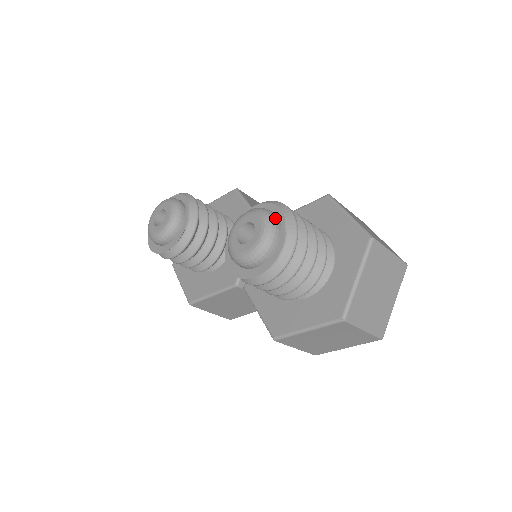
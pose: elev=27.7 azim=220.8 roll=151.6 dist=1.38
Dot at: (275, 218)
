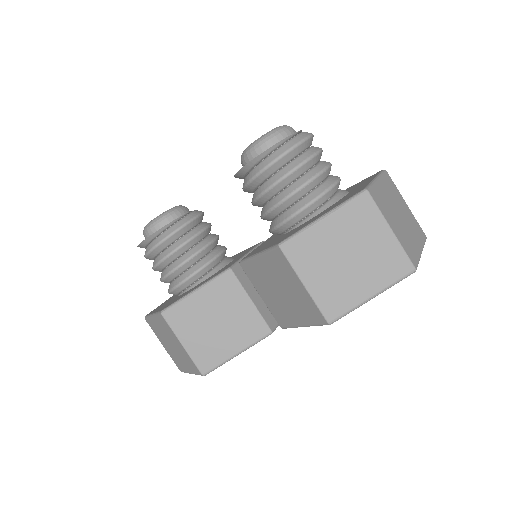
Dot at: occluded
